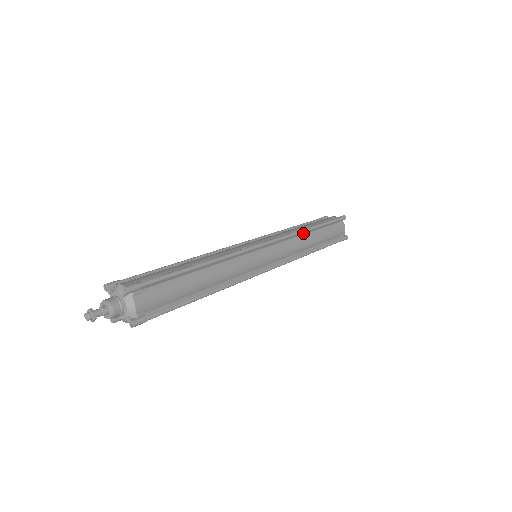
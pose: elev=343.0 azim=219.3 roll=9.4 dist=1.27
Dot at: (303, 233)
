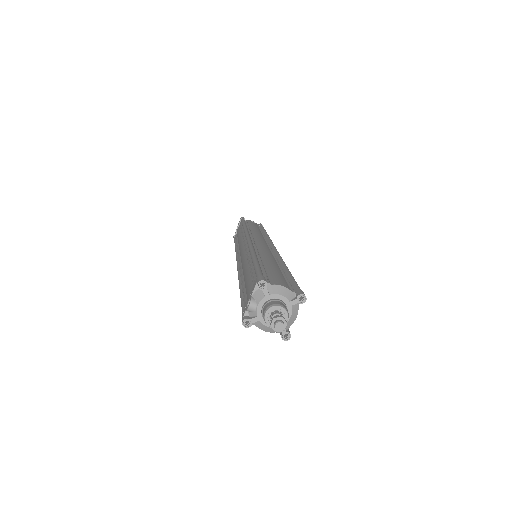
Dot at: occluded
